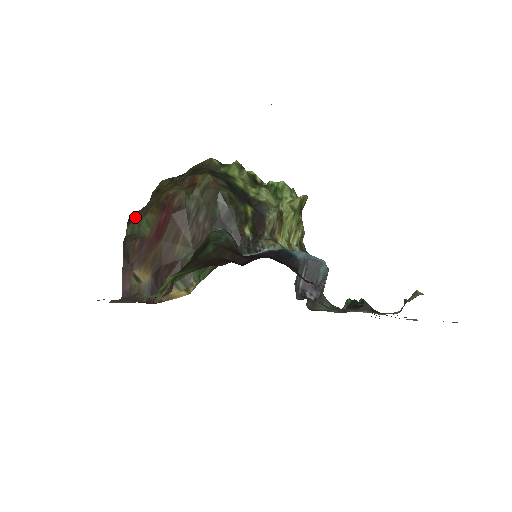
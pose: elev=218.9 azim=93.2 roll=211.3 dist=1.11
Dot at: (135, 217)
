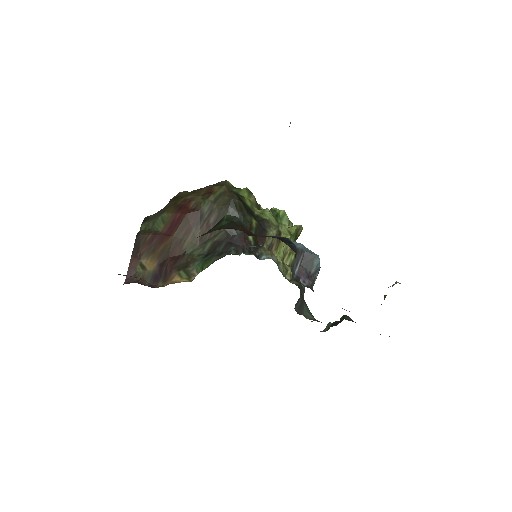
Dot at: (151, 217)
